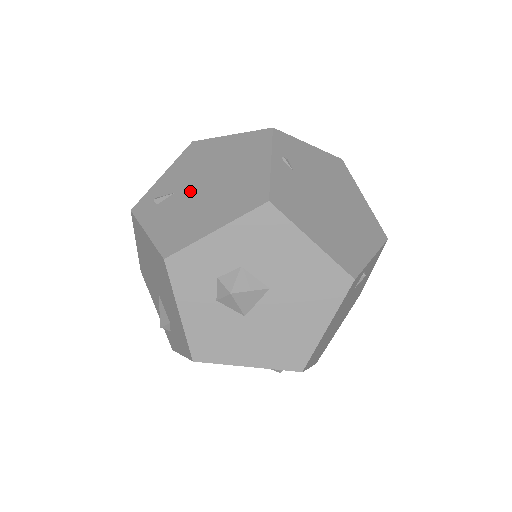
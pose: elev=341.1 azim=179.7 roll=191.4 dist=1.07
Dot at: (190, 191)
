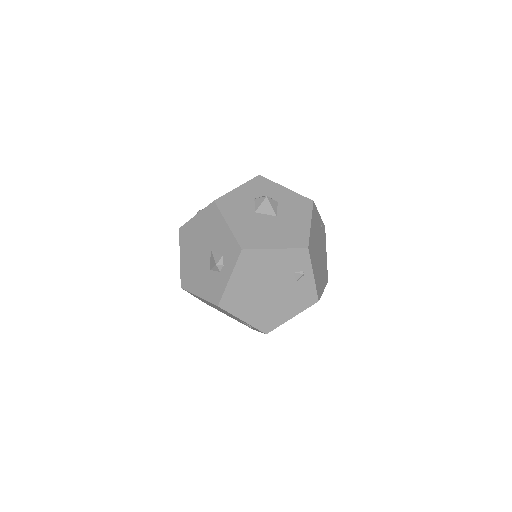
Dot at: occluded
